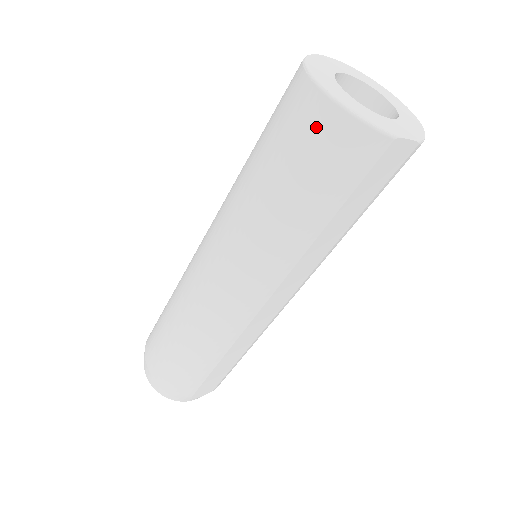
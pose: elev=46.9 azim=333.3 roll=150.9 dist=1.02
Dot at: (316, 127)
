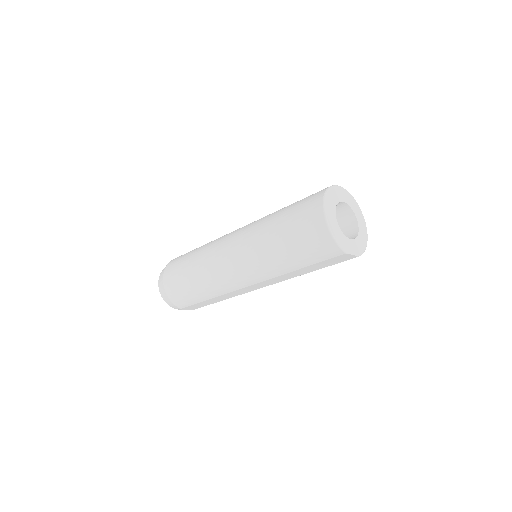
Dot at: (315, 230)
